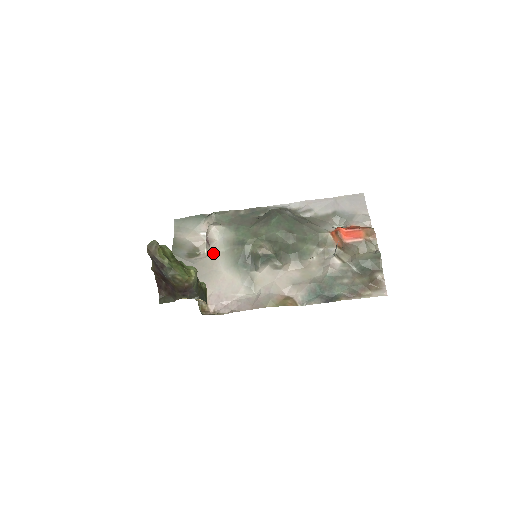
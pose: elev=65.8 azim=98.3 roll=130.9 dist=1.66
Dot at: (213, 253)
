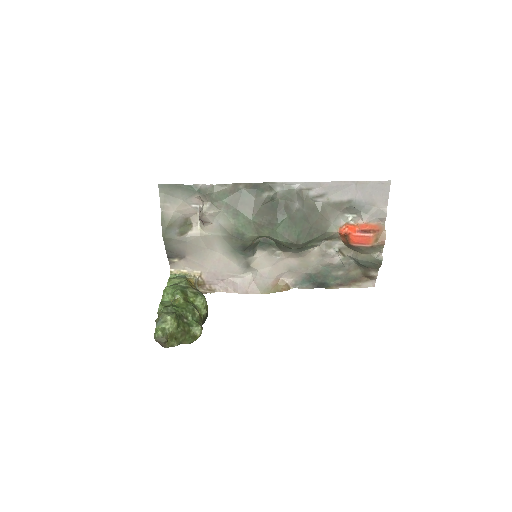
Dot at: (208, 233)
